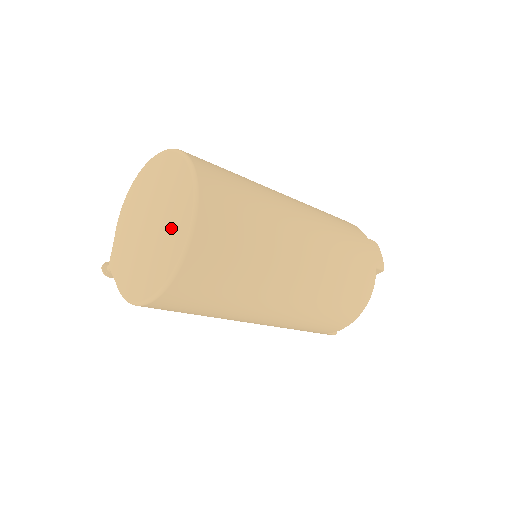
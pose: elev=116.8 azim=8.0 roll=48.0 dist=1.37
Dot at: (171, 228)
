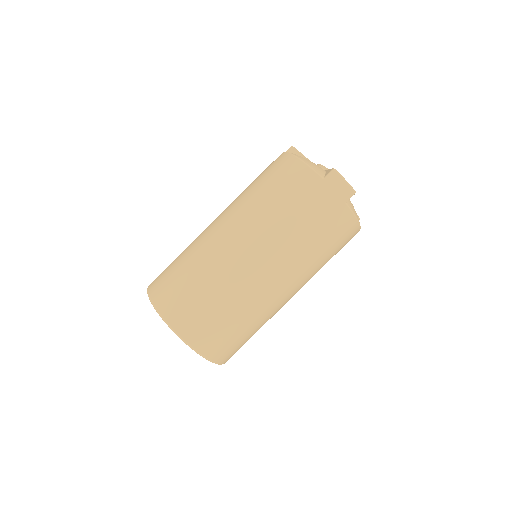
Dot at: occluded
